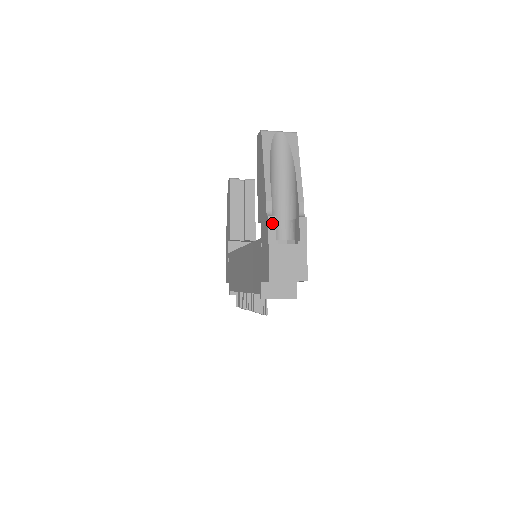
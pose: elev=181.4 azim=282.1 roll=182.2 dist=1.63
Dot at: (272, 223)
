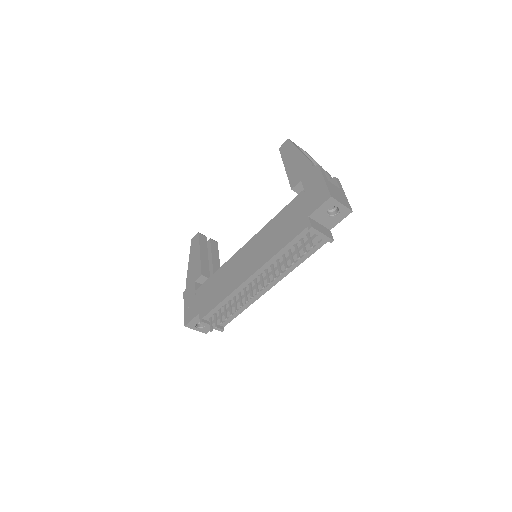
Dot at: (321, 169)
